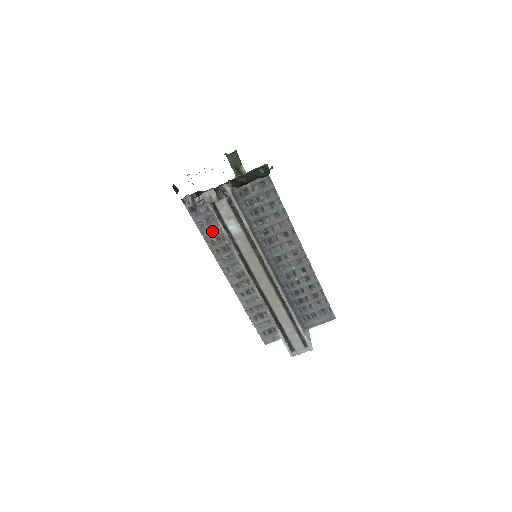
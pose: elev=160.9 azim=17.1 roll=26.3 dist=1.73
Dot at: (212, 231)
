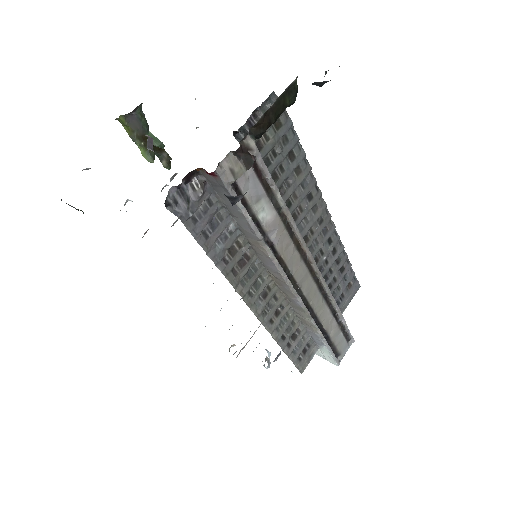
Dot at: (221, 240)
